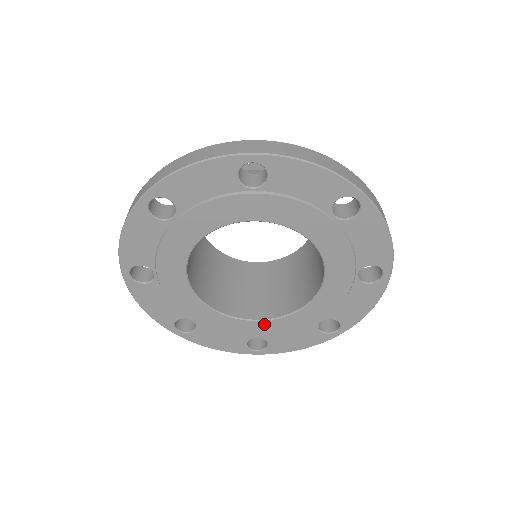
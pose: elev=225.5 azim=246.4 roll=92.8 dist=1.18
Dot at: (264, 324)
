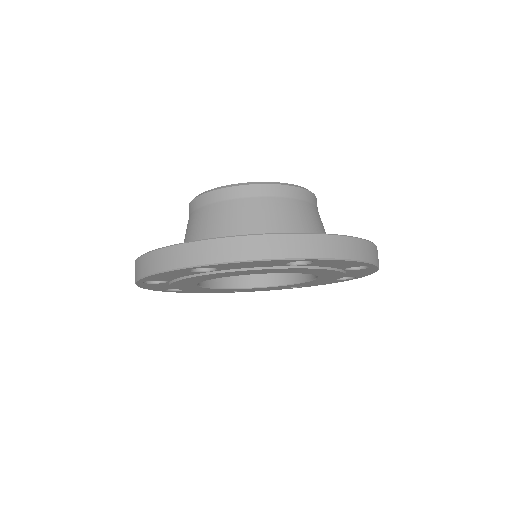
Dot at: (244, 289)
